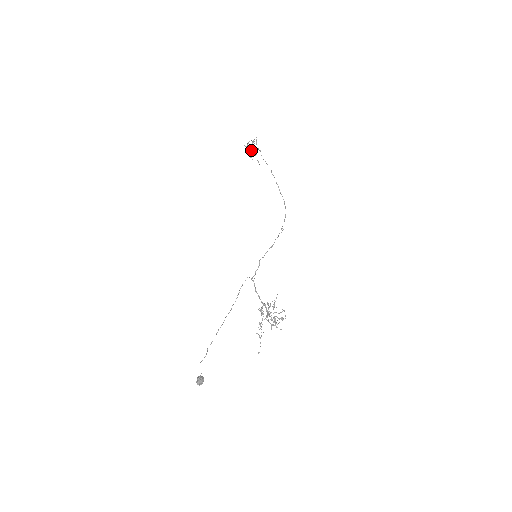
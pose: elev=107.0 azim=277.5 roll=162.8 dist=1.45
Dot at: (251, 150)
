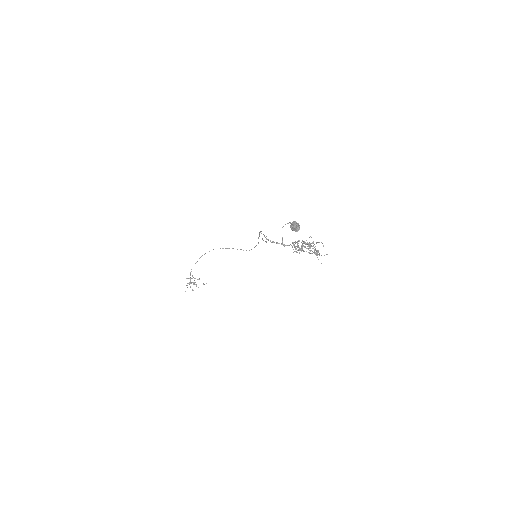
Dot at: occluded
